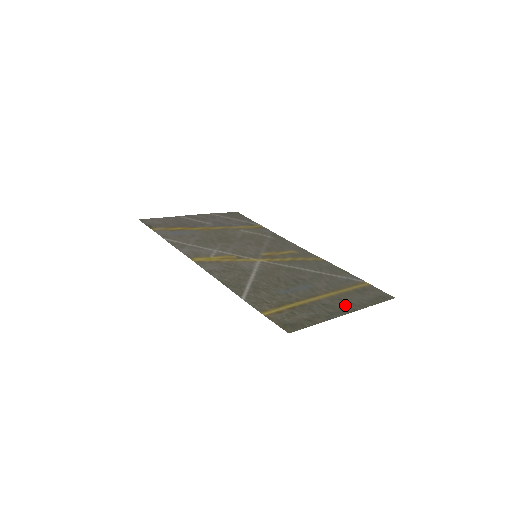
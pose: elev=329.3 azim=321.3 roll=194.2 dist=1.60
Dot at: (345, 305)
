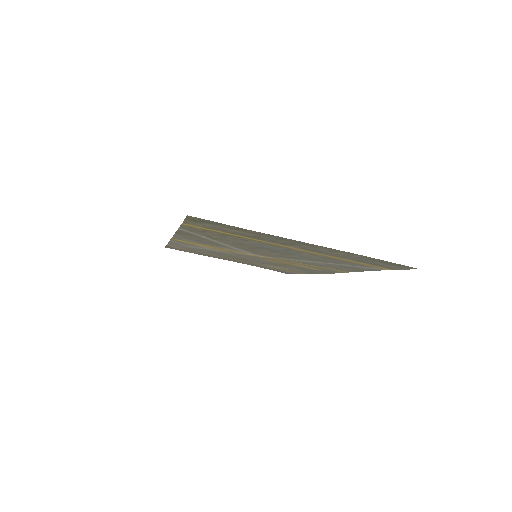
Dot at: (318, 248)
